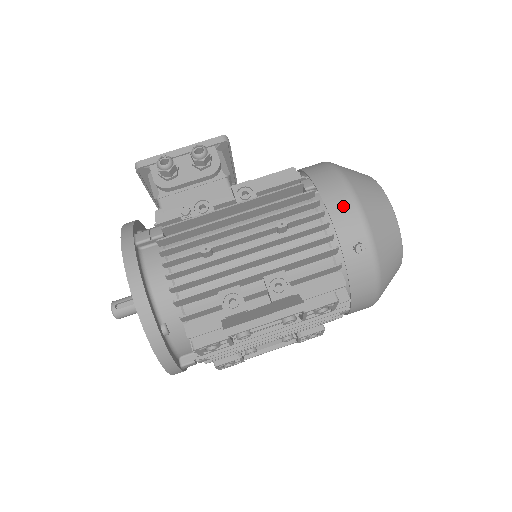
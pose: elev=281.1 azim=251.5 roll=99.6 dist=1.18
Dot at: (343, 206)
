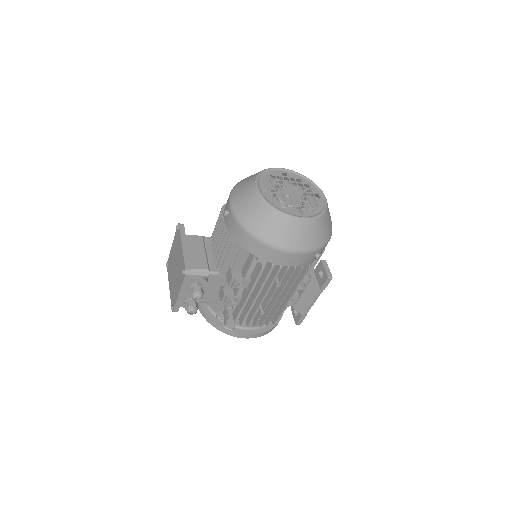
Dot at: (294, 260)
